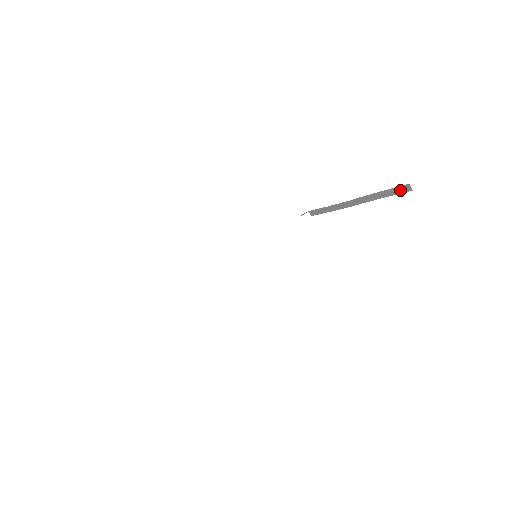
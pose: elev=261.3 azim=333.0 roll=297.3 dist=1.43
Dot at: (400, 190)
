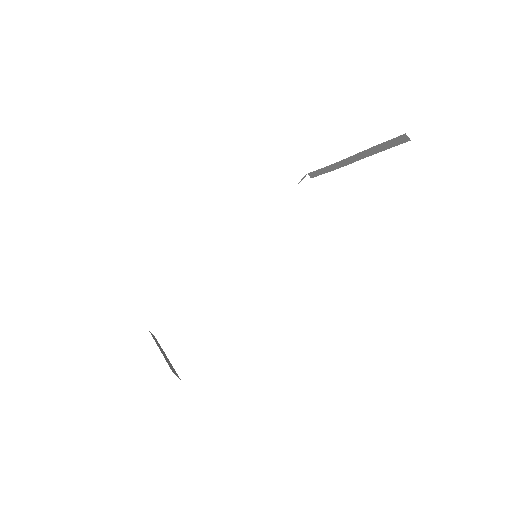
Dot at: (397, 141)
